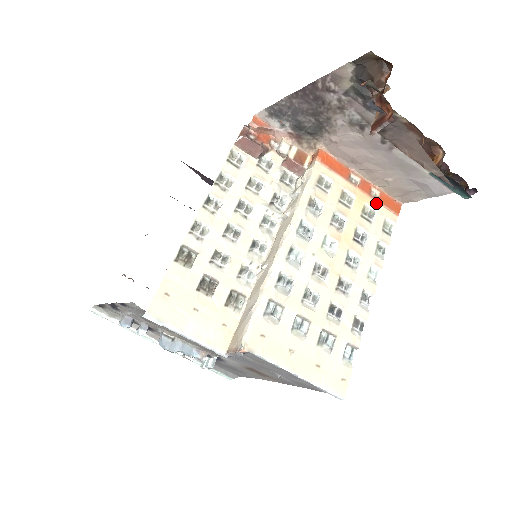
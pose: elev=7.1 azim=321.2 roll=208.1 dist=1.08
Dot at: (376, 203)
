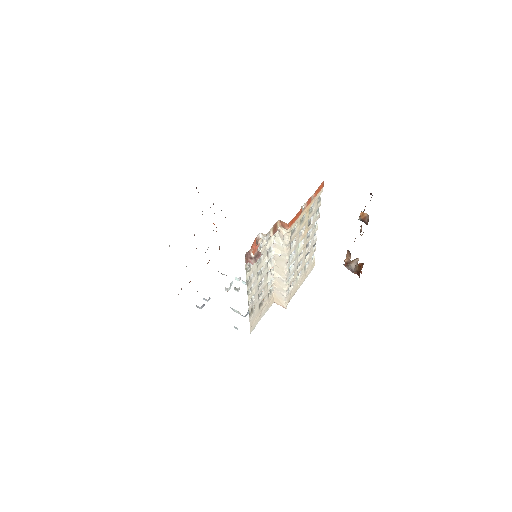
Dot at: (314, 199)
